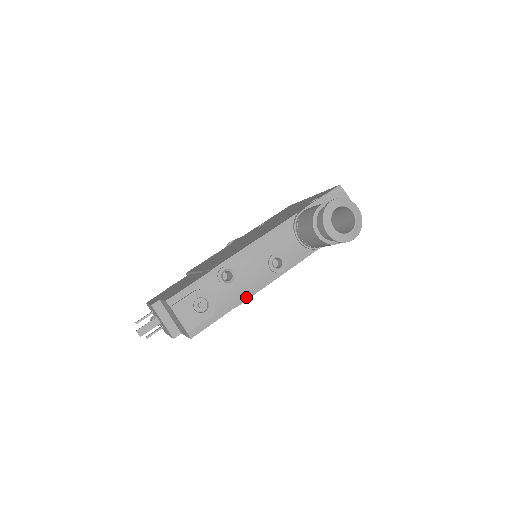
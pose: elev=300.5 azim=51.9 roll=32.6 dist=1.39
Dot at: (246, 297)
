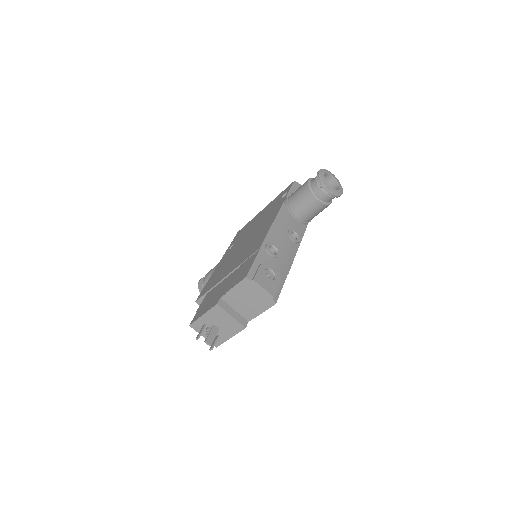
Dot at: (290, 264)
